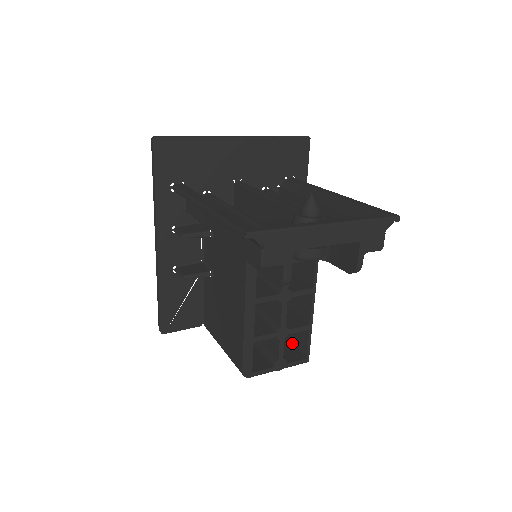
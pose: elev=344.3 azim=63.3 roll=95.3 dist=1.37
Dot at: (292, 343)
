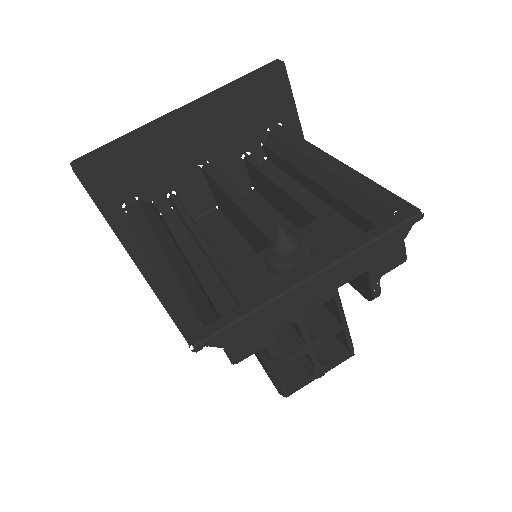
Dot at: occluded
